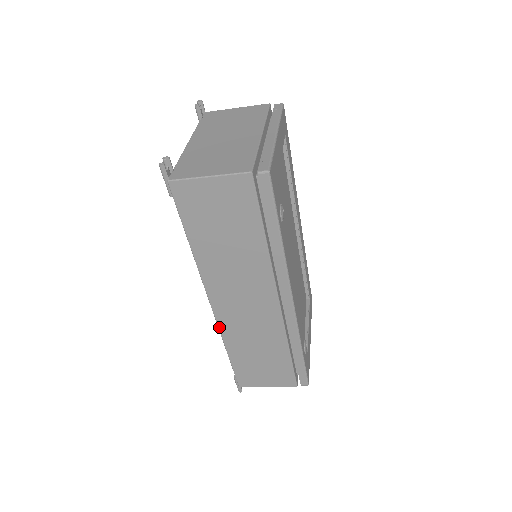
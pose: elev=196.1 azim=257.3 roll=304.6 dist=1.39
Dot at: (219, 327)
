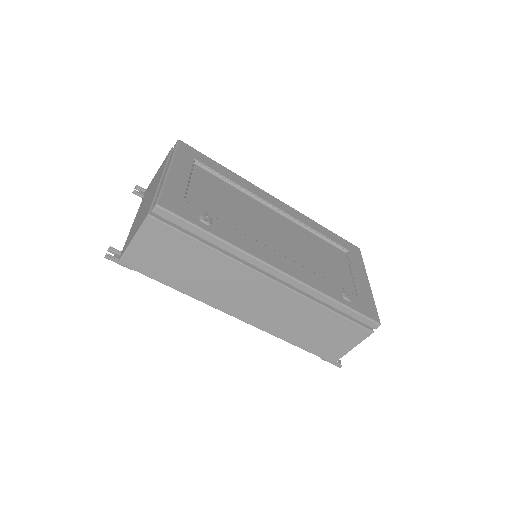
Dot at: (262, 330)
